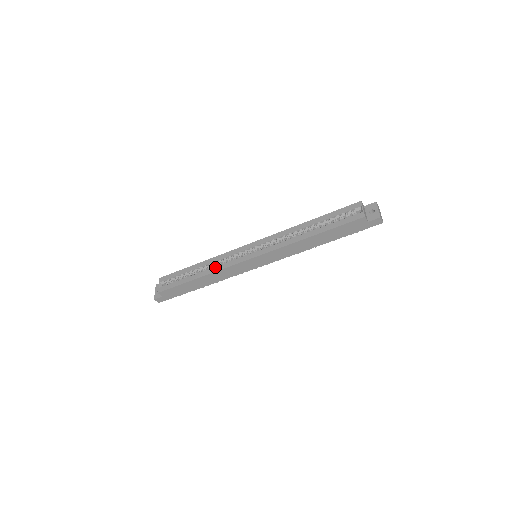
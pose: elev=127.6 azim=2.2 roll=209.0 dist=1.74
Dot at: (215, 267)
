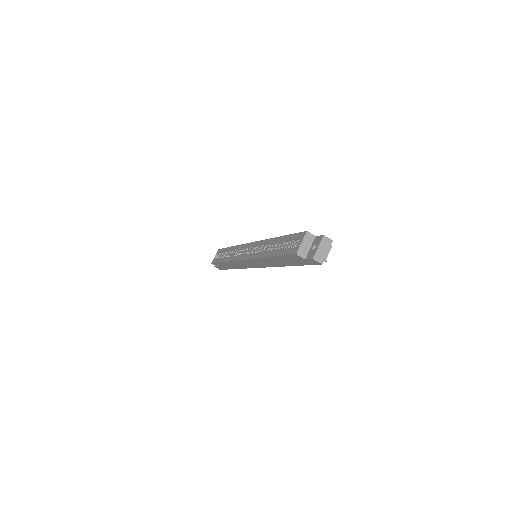
Dot at: (232, 256)
